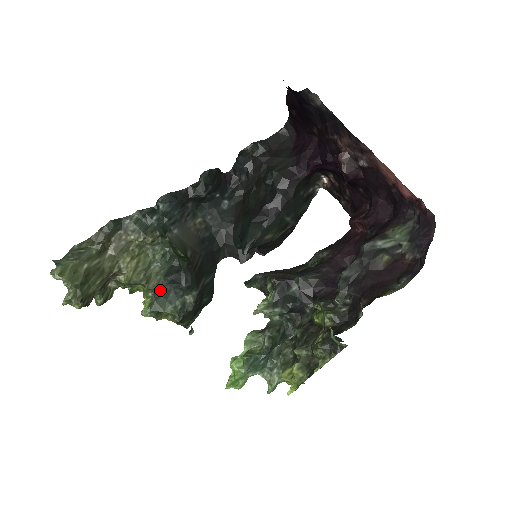
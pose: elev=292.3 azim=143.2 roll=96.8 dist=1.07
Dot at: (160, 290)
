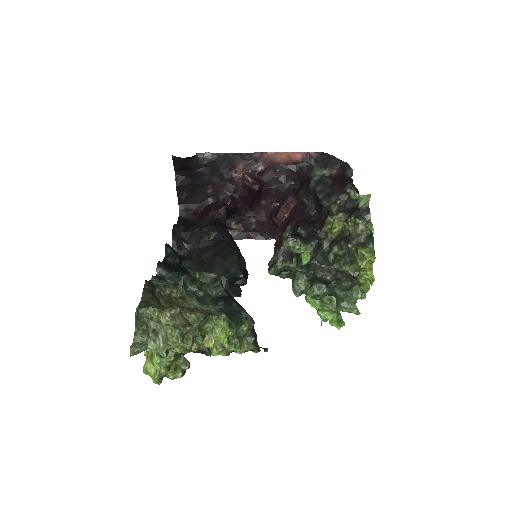
Dot at: (225, 312)
